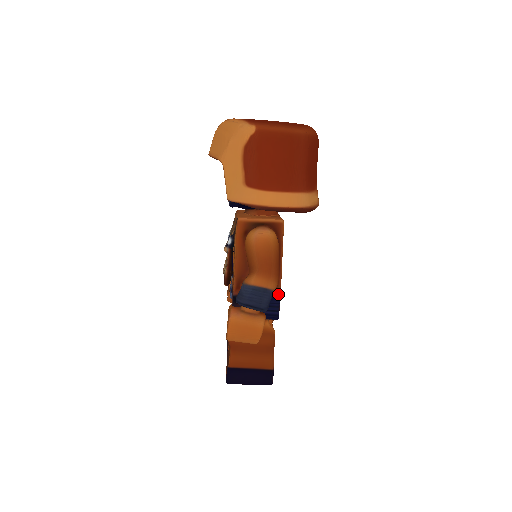
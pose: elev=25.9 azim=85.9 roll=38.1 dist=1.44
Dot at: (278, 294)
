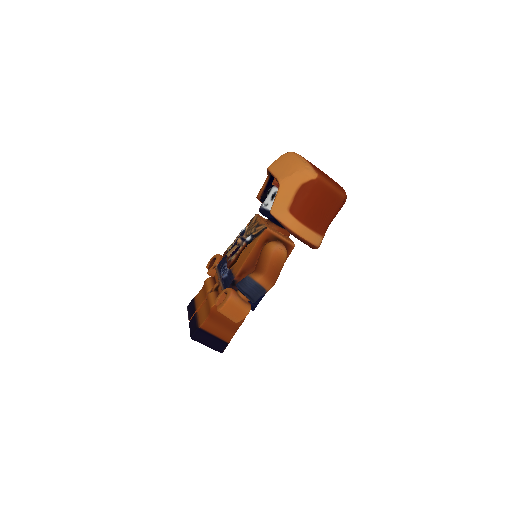
Dot at: (264, 294)
